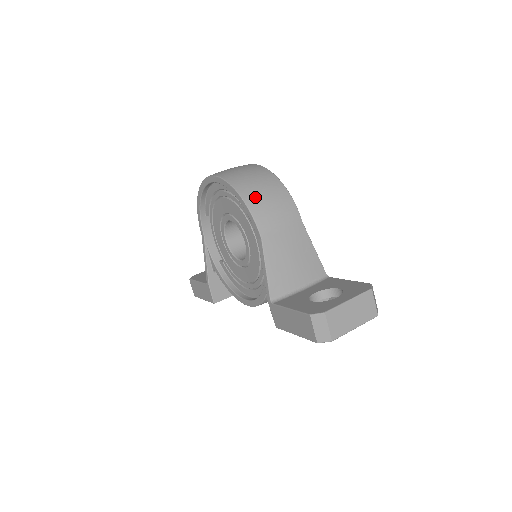
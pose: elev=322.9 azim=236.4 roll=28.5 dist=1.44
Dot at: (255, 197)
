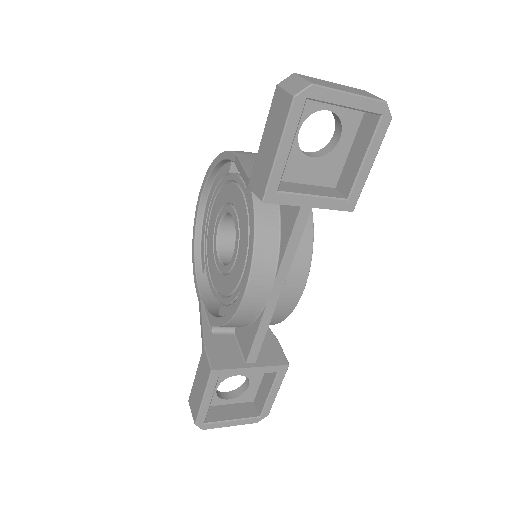
Dot at: occluded
